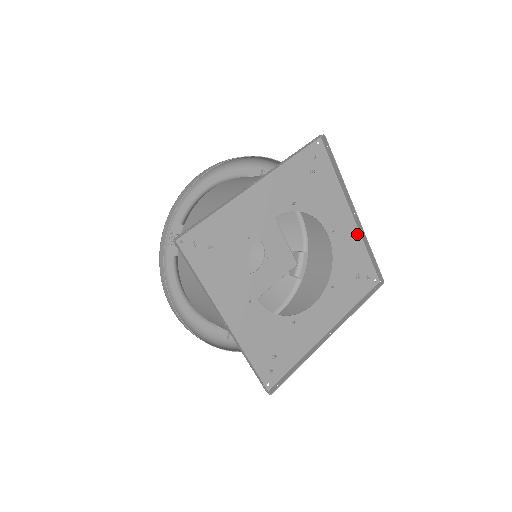
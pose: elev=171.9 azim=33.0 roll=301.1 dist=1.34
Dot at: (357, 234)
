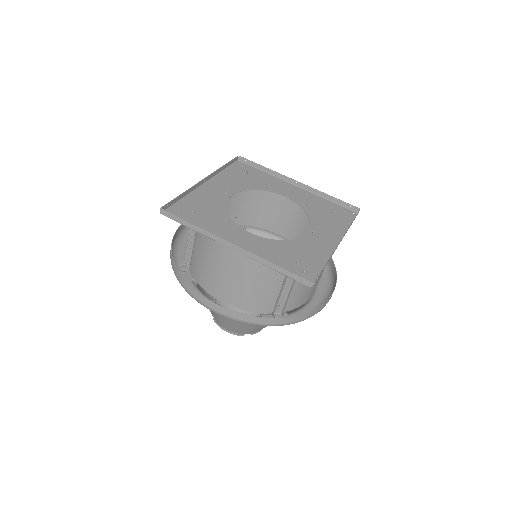
Dot at: (329, 254)
